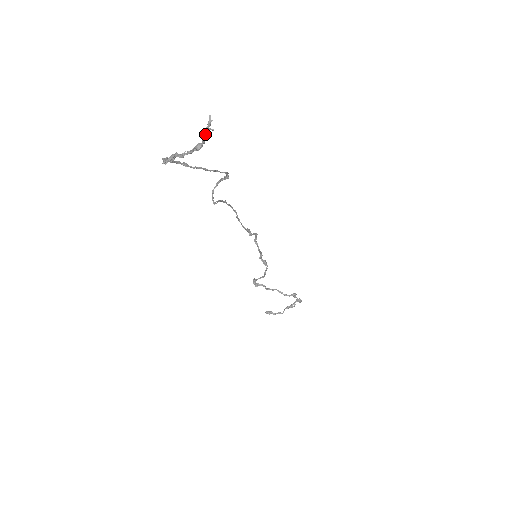
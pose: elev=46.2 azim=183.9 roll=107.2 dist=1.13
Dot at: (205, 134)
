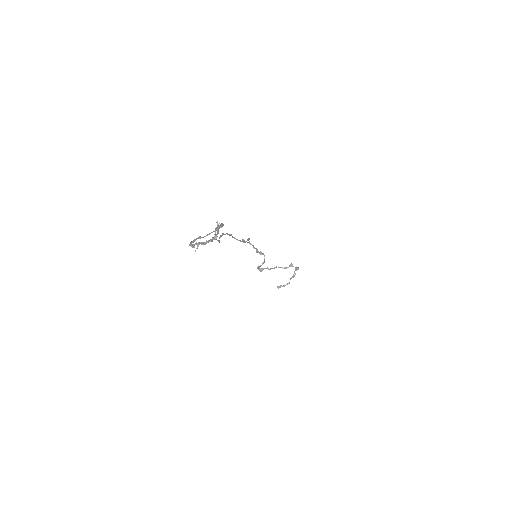
Dot at: (217, 231)
